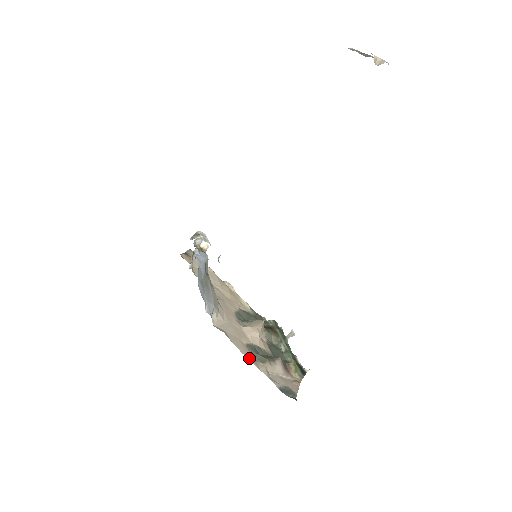
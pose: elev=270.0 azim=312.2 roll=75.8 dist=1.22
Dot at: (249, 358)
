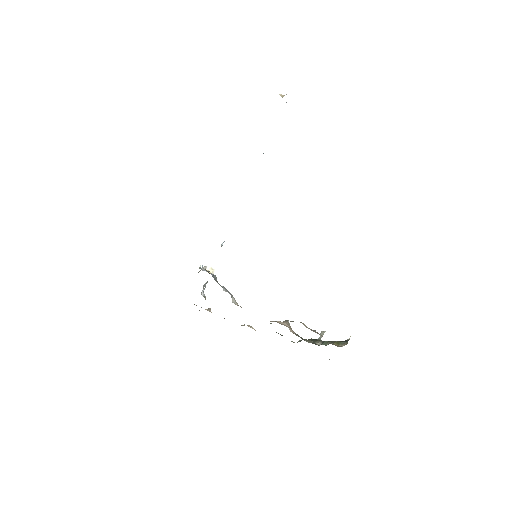
Dot at: occluded
